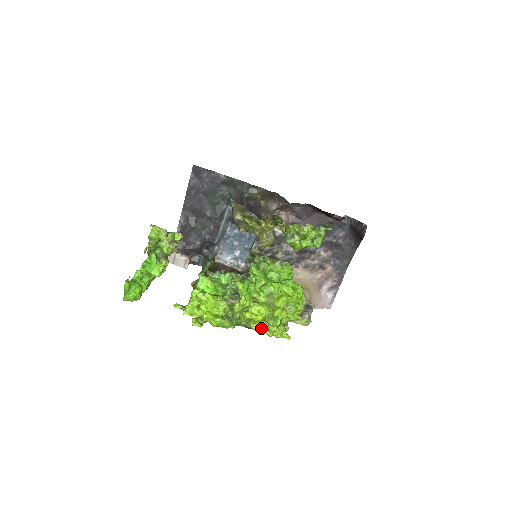
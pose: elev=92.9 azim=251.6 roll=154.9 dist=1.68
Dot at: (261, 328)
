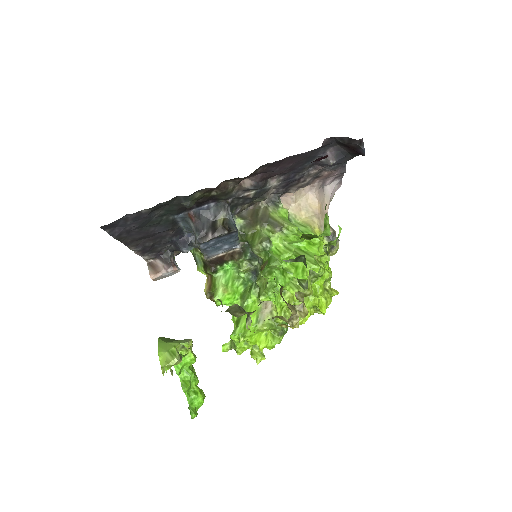
Dot at: (311, 314)
